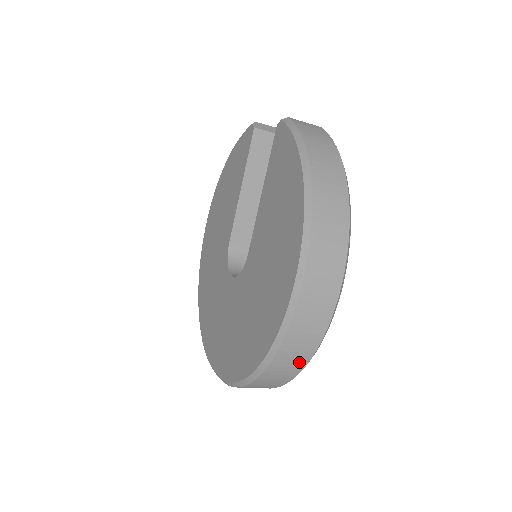
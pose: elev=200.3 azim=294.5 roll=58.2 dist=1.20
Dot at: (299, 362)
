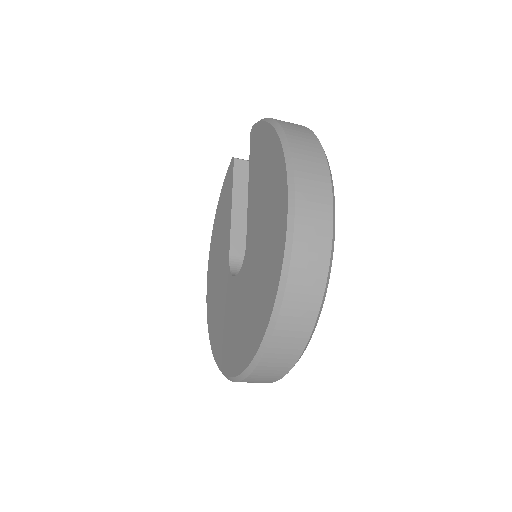
Dot at: (314, 293)
